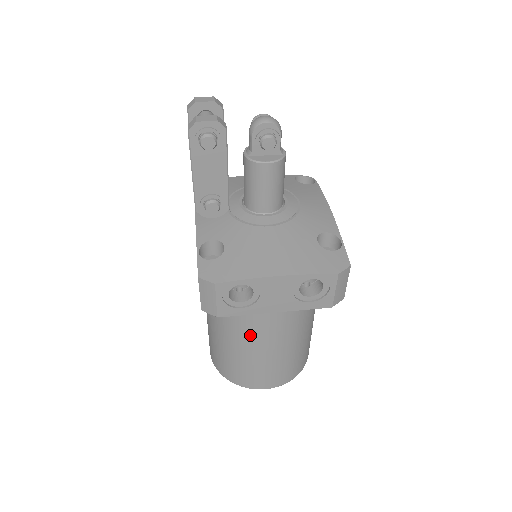
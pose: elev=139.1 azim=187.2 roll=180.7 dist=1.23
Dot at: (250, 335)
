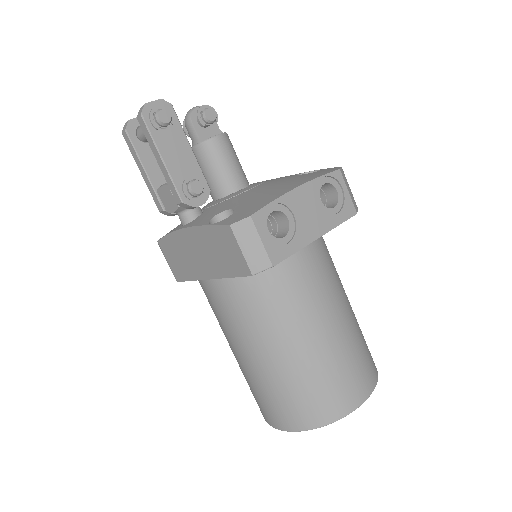
Dot at: (309, 319)
